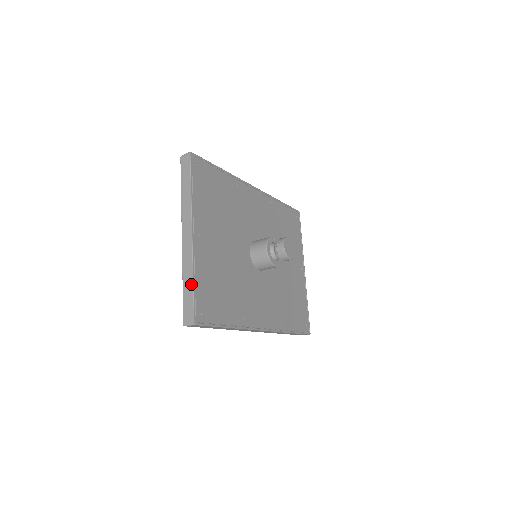
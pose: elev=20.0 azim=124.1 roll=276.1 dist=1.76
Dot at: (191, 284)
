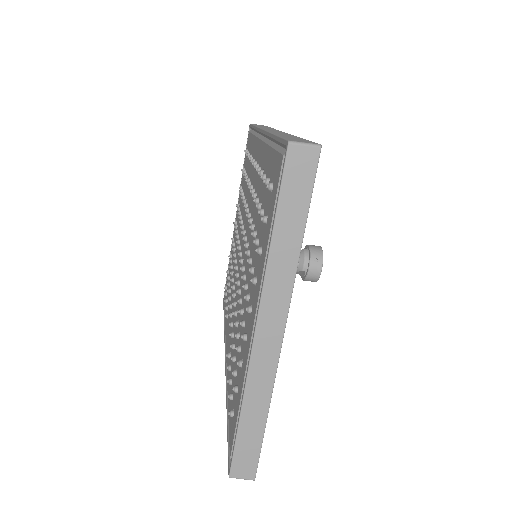
Dot at: (262, 421)
